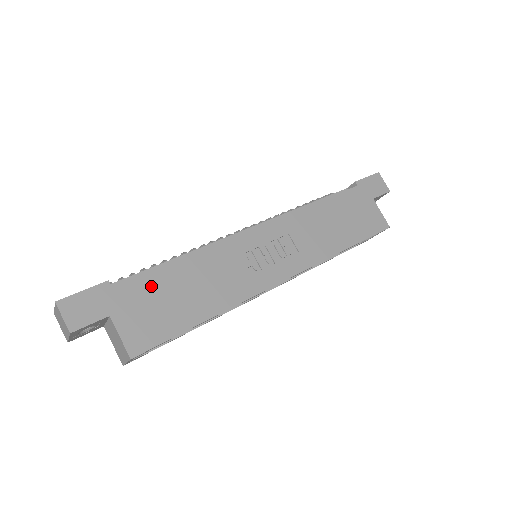
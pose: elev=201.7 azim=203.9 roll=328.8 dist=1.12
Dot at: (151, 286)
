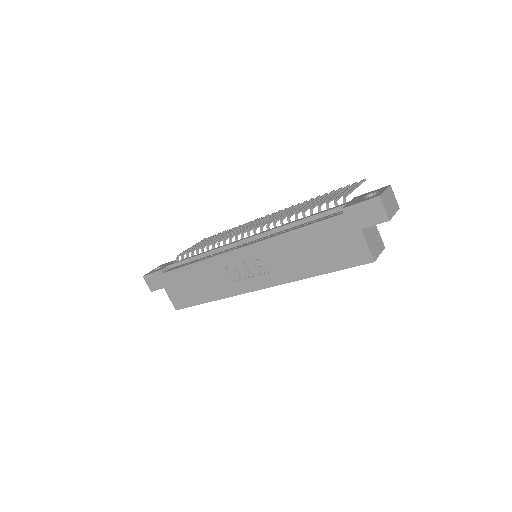
Dot at: (179, 277)
